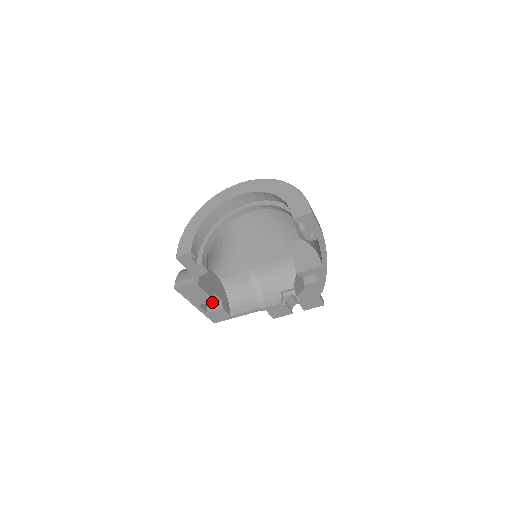
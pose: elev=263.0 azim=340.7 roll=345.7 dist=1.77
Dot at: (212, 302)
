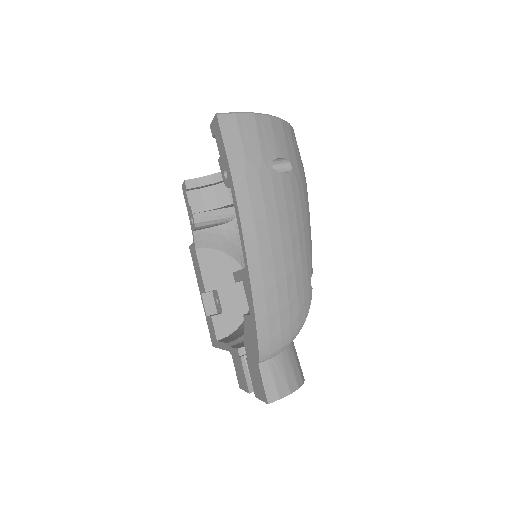
Dot at: (219, 309)
